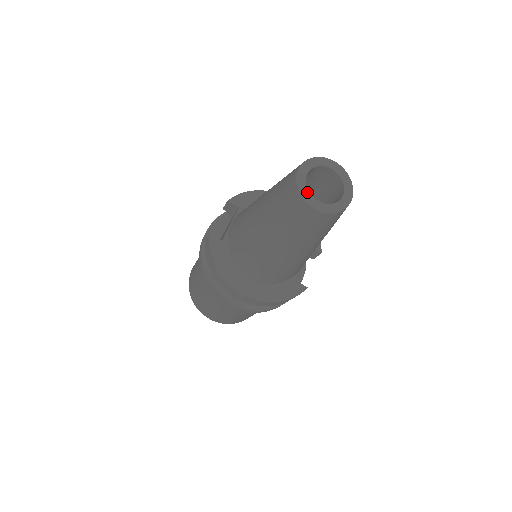
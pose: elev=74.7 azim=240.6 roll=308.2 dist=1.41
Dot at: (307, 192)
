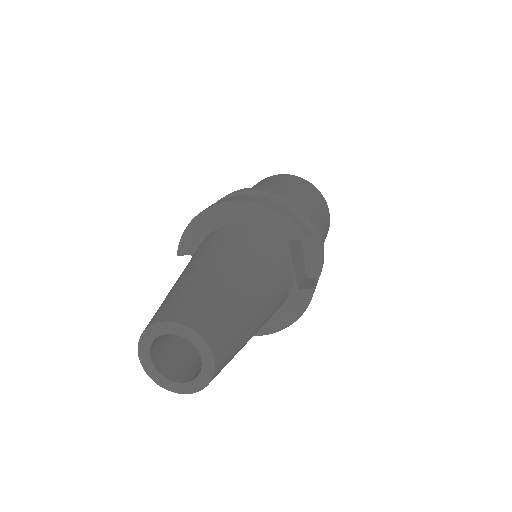
Dot at: (166, 381)
